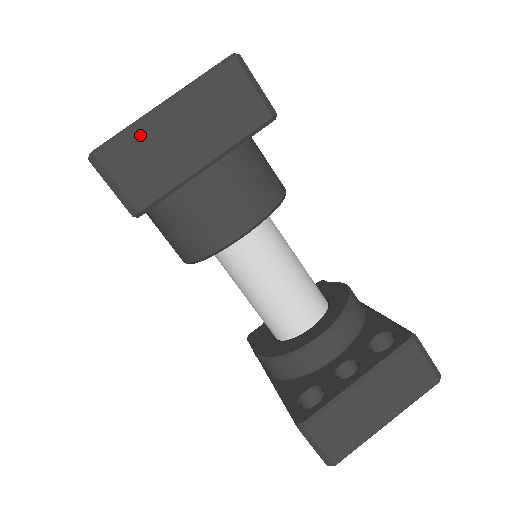
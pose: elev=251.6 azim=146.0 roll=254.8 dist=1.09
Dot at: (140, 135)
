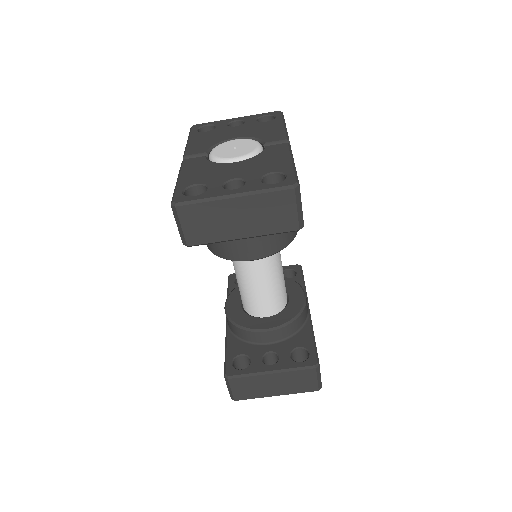
Dot at: (210, 207)
